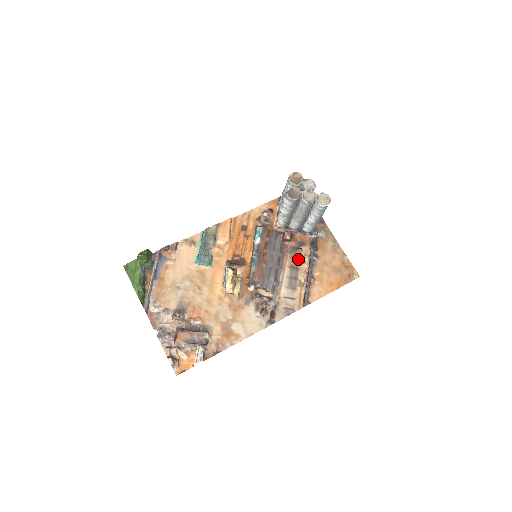
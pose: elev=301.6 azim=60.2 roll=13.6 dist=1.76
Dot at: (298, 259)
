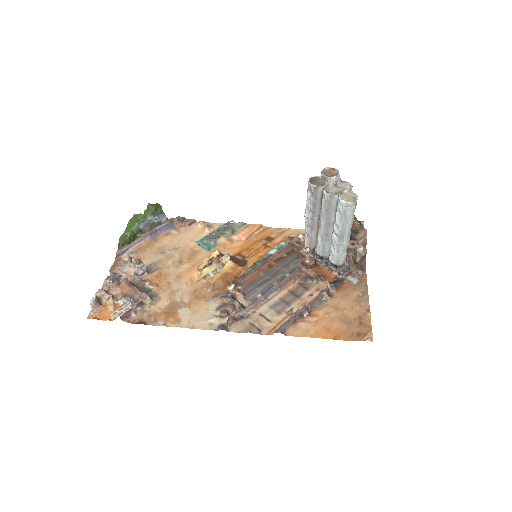
Dot at: (306, 288)
